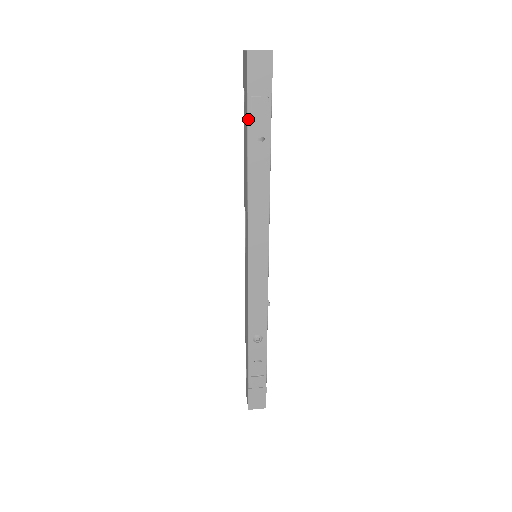
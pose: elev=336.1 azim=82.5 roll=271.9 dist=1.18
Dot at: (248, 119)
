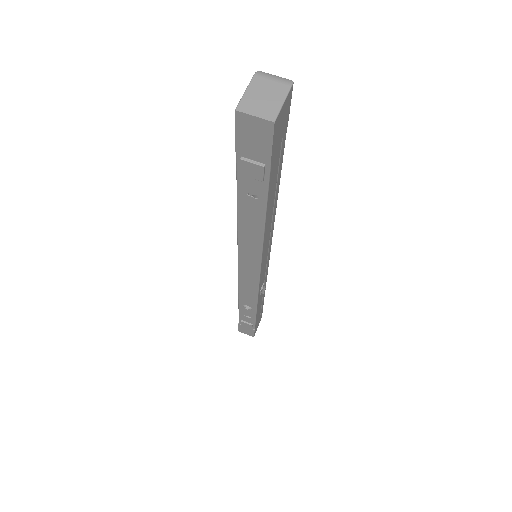
Dot at: (237, 174)
